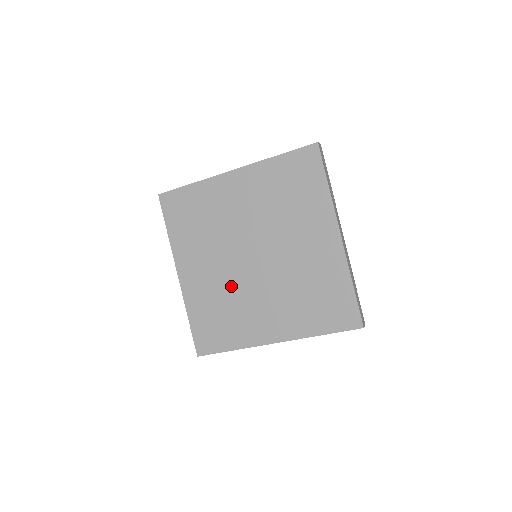
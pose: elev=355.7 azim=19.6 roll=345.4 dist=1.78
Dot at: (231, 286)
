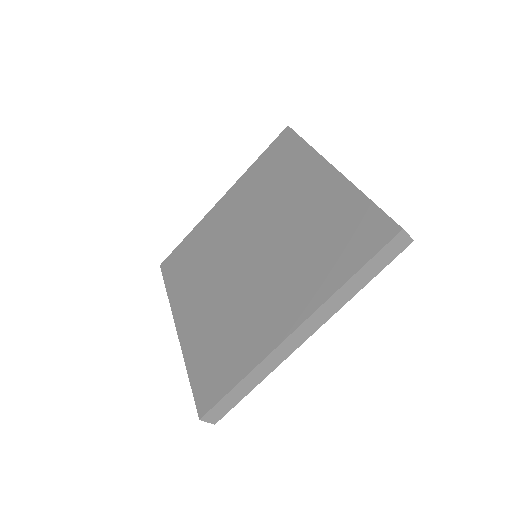
Dot at: (231, 299)
